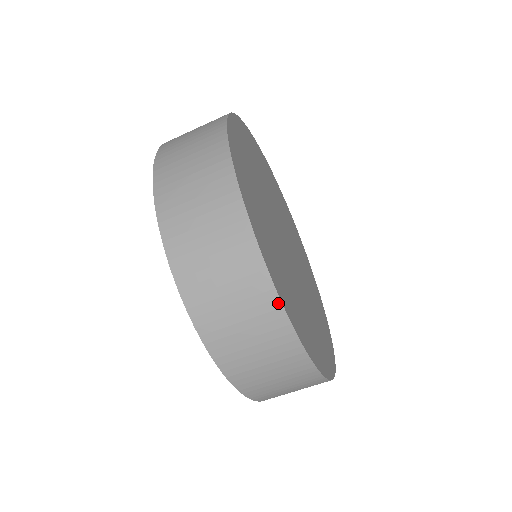
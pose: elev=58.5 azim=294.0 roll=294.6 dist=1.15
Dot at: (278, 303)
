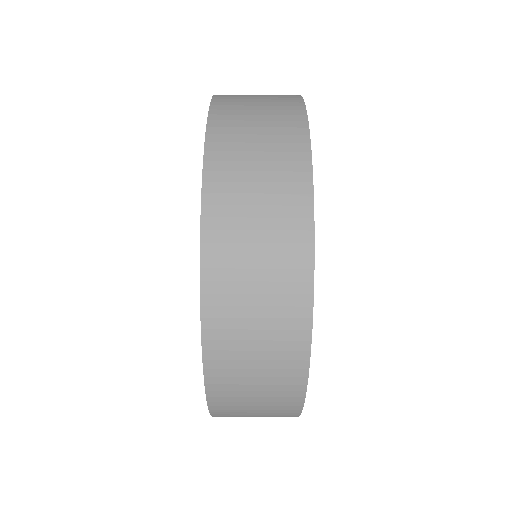
Dot at: (307, 345)
